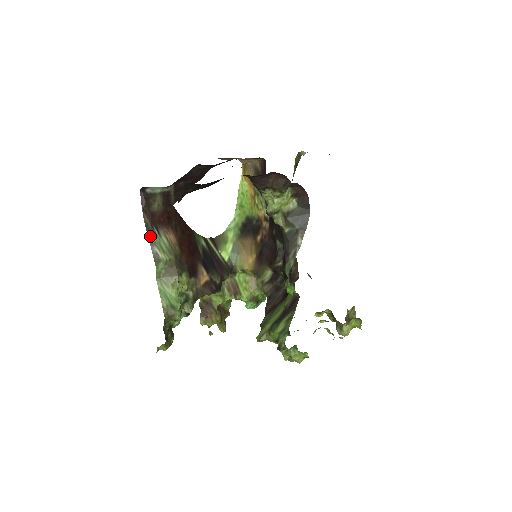
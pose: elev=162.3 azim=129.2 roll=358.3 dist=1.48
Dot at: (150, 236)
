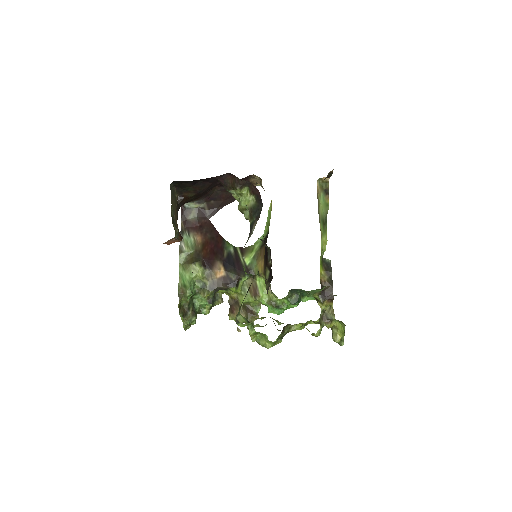
Dot at: (182, 236)
